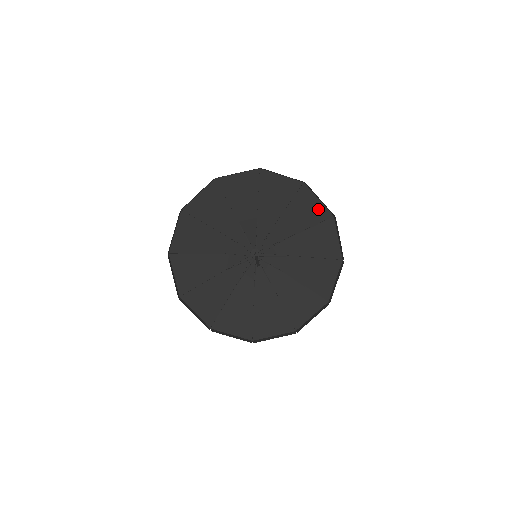
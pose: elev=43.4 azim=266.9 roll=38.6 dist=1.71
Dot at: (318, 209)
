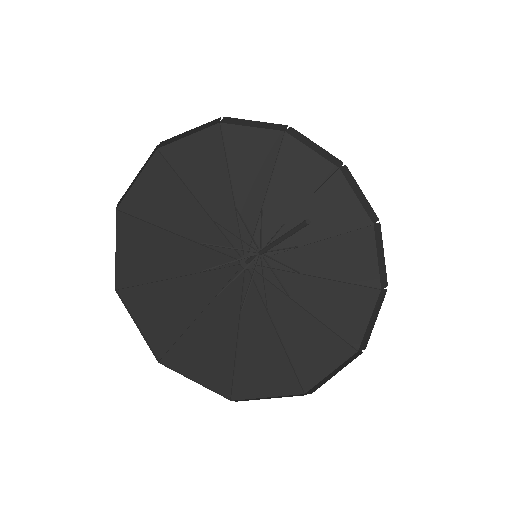
Dot at: (353, 210)
